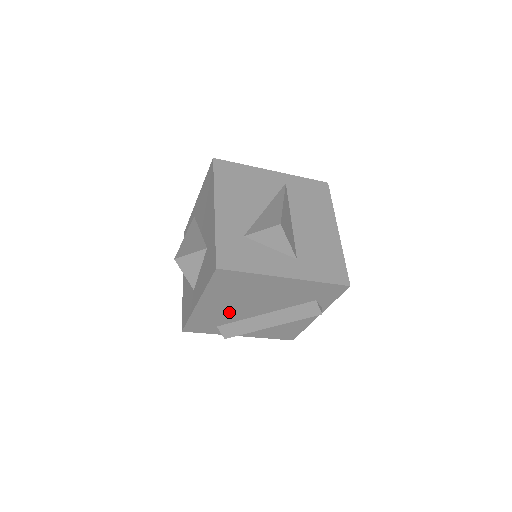
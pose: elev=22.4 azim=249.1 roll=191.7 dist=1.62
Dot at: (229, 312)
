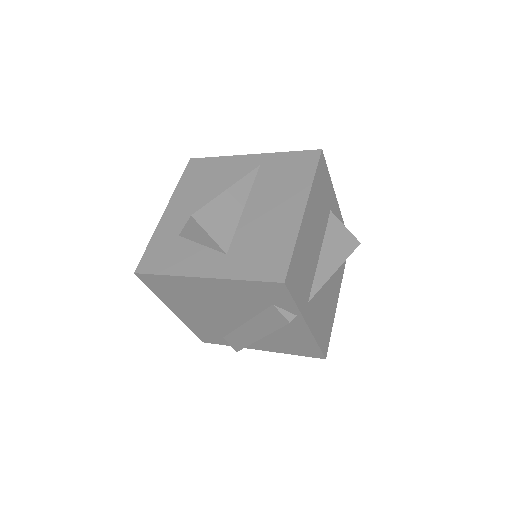
Dot at: (211, 321)
